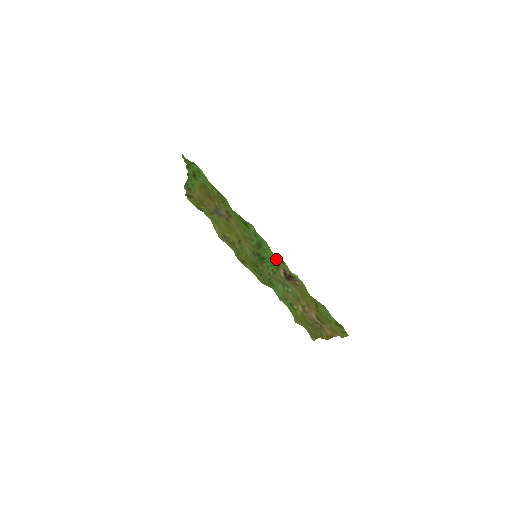
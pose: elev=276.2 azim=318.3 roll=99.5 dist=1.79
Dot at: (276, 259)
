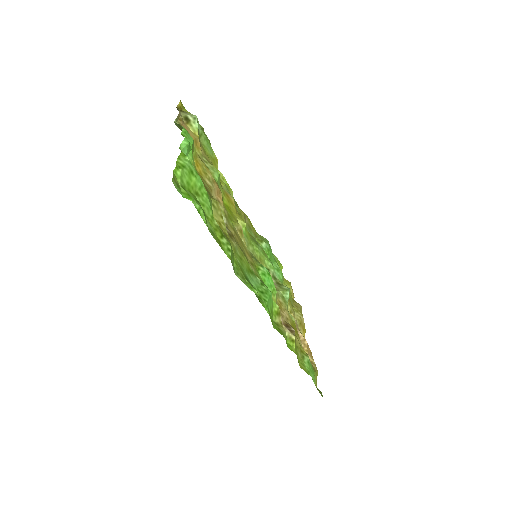
Dot at: (275, 325)
